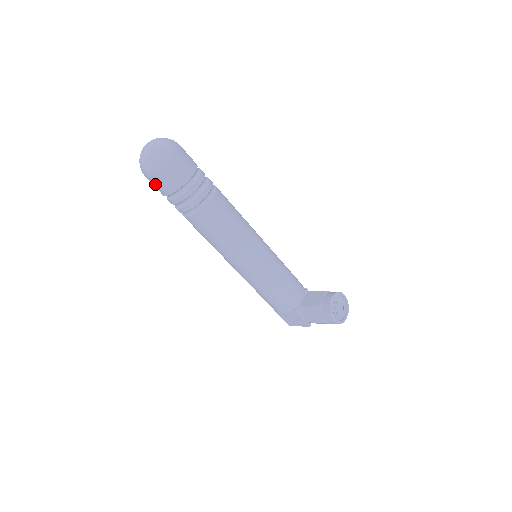
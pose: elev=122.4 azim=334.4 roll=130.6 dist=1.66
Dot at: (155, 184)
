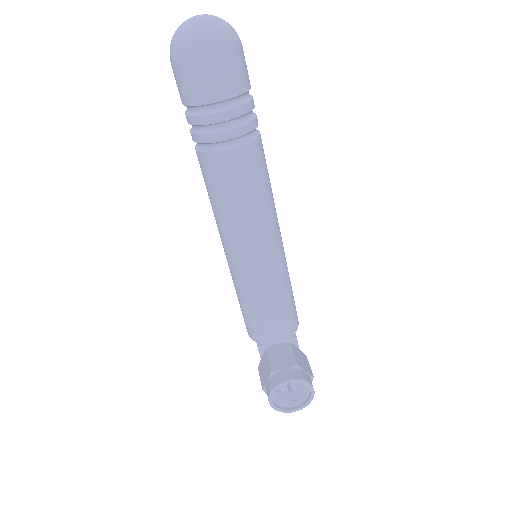
Dot at: occluded
